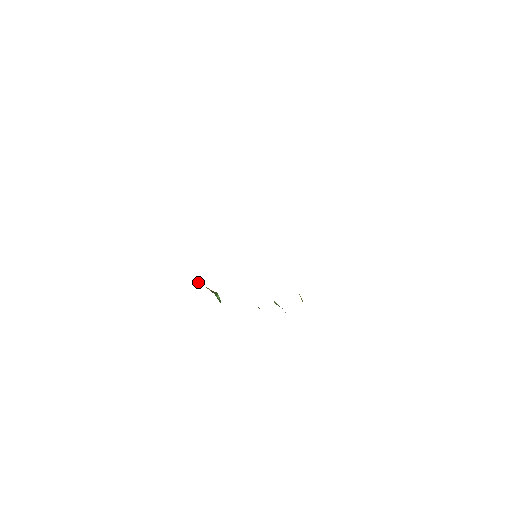
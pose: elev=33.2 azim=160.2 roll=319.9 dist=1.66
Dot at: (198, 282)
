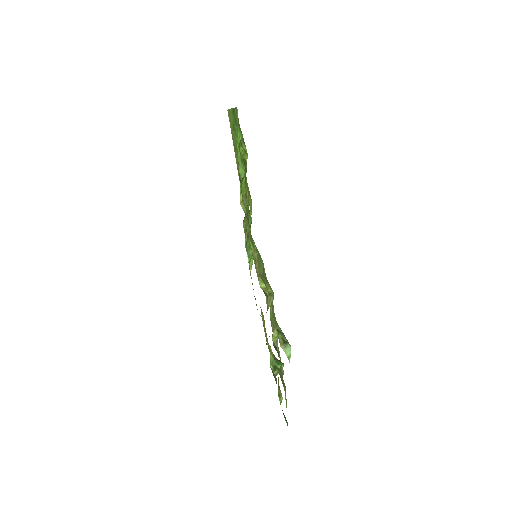
Dot at: occluded
